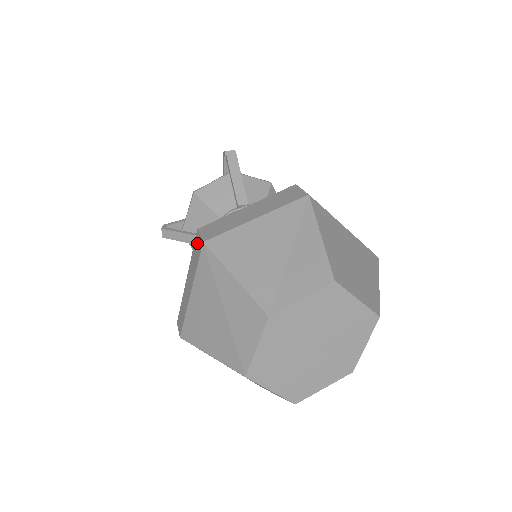
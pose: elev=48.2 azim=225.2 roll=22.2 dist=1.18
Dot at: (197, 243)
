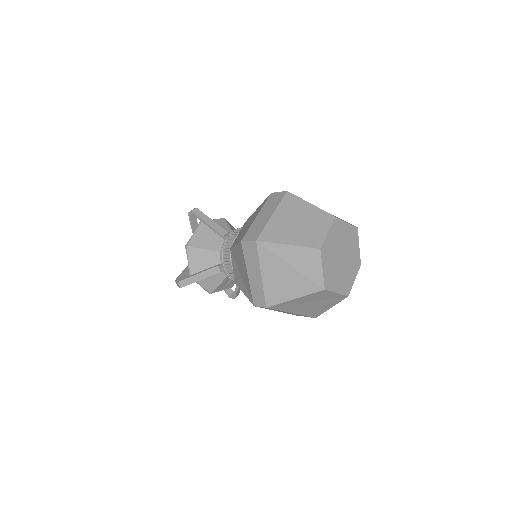
Dot at: (248, 247)
